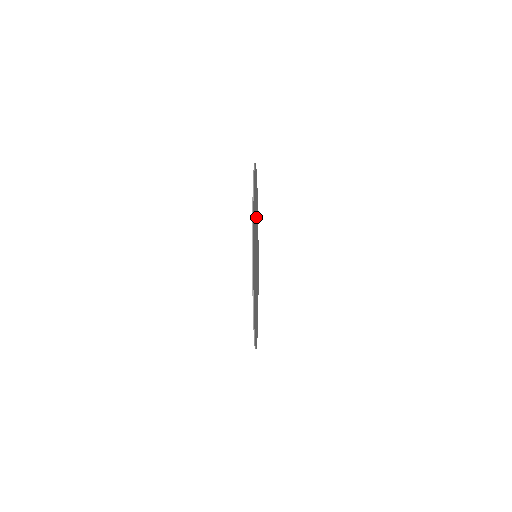
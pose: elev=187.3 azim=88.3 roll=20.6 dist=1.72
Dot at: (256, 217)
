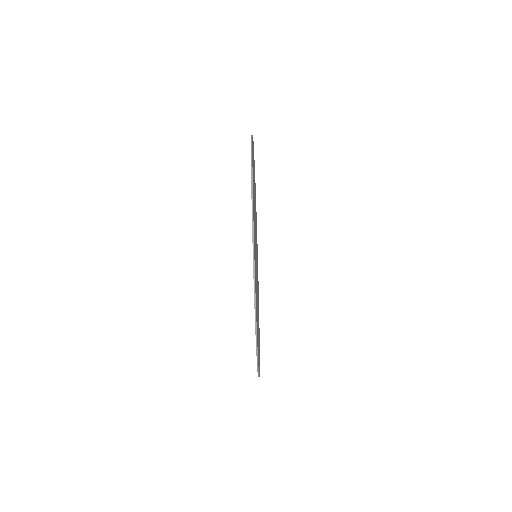
Dot at: occluded
